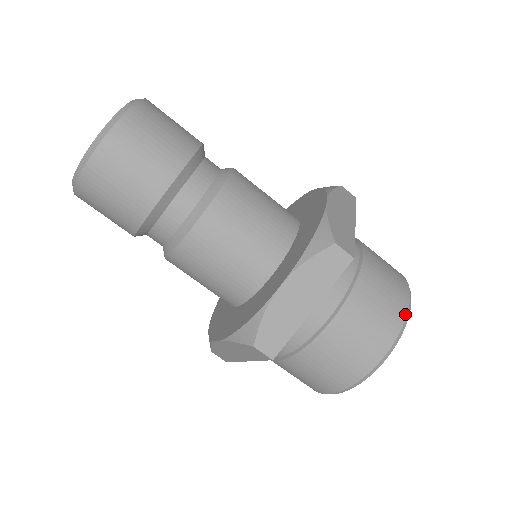
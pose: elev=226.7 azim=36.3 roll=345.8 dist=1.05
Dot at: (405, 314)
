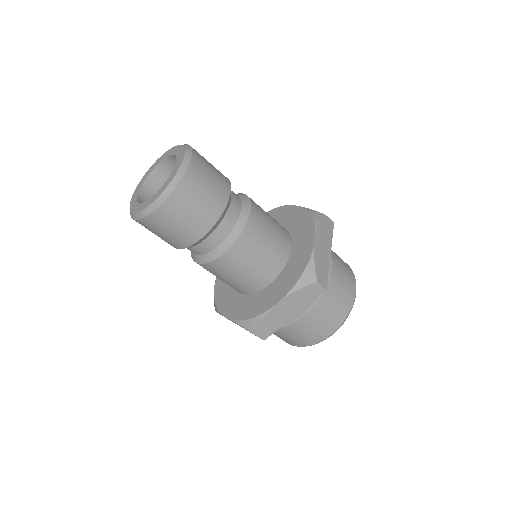
Dot at: (350, 309)
